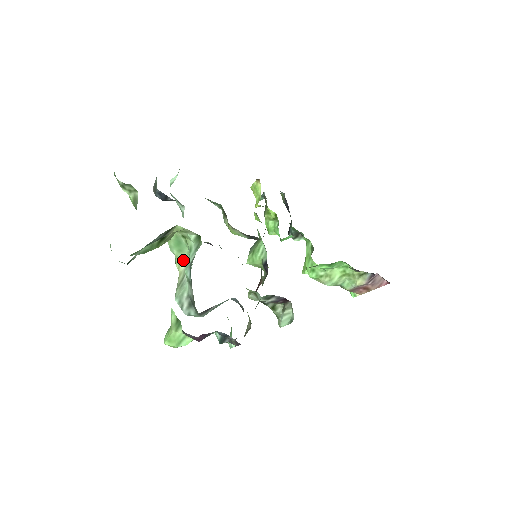
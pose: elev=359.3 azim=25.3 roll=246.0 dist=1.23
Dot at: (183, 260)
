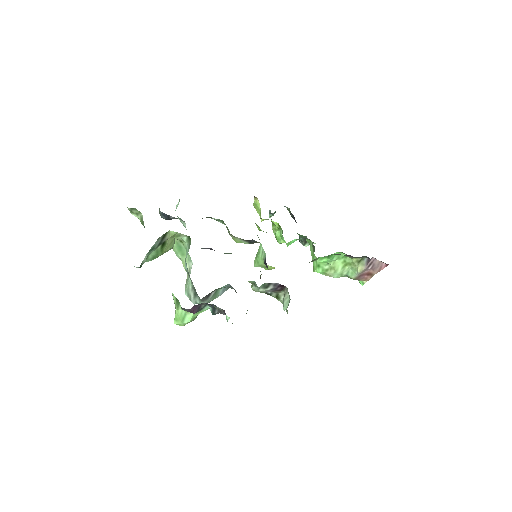
Dot at: (187, 262)
